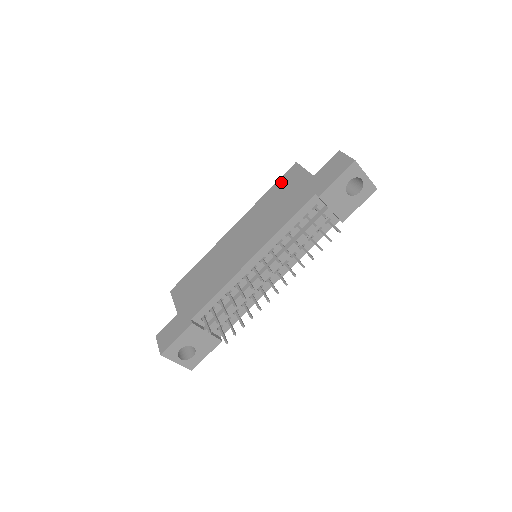
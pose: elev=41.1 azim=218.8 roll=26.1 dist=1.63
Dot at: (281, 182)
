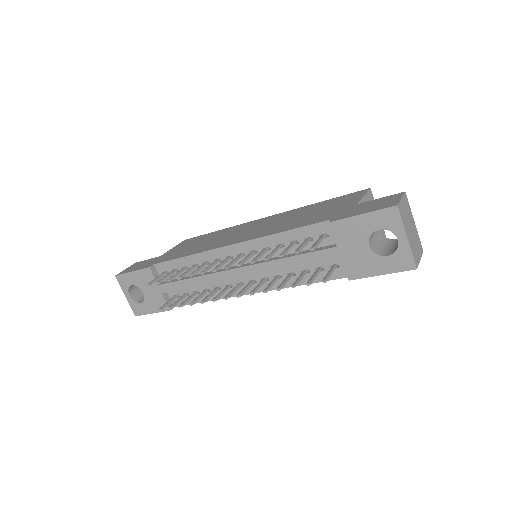
Dot at: (337, 199)
